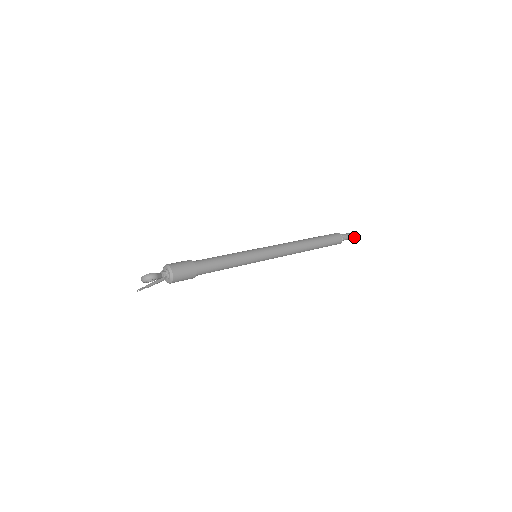
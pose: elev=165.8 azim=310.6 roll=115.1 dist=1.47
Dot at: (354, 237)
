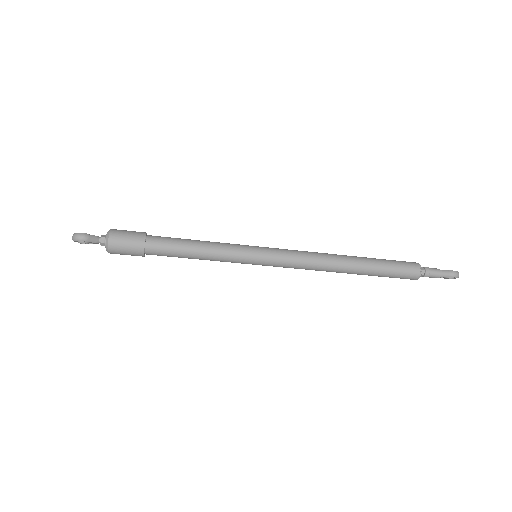
Dot at: (449, 278)
